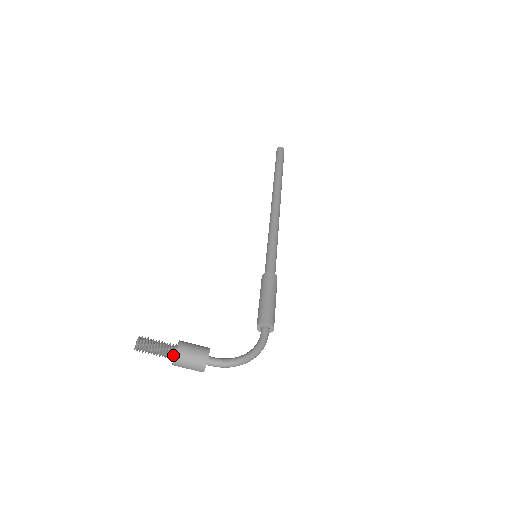
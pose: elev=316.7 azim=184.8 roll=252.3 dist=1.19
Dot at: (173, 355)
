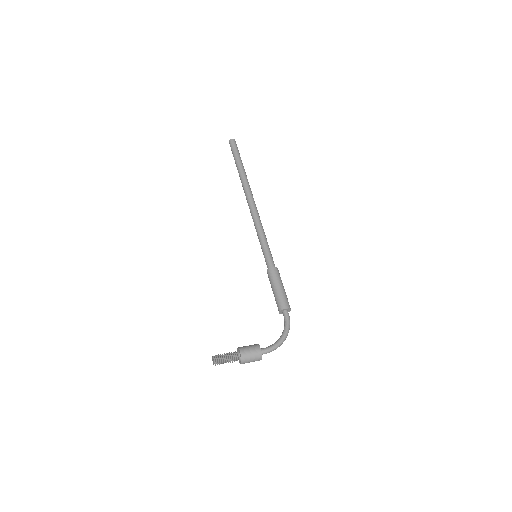
Dot at: (239, 359)
